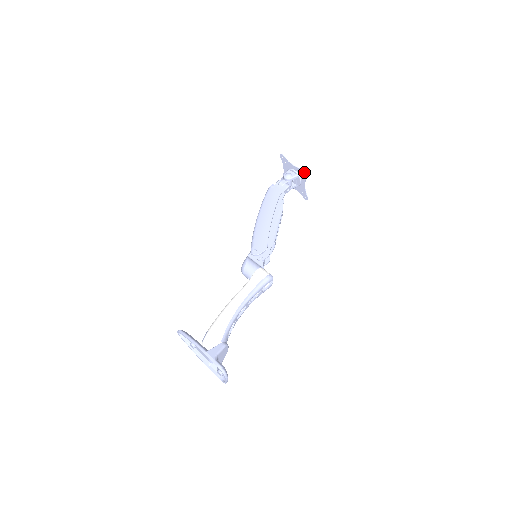
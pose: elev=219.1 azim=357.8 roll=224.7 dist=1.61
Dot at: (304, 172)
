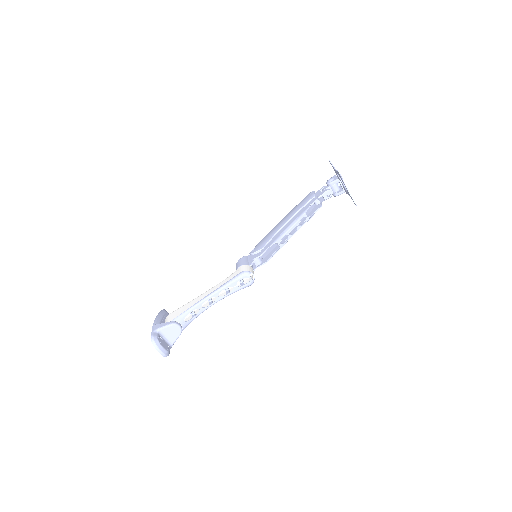
Dot at: (339, 174)
